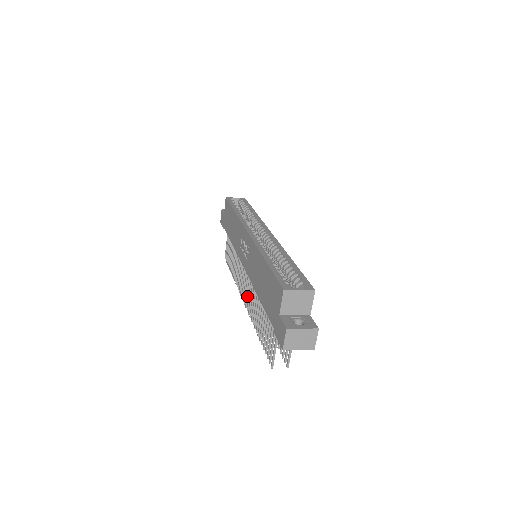
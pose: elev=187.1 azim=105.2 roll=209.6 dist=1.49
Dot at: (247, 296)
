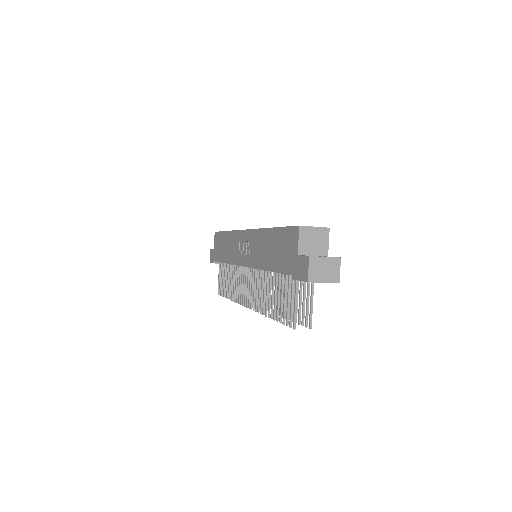
Dot at: (251, 295)
